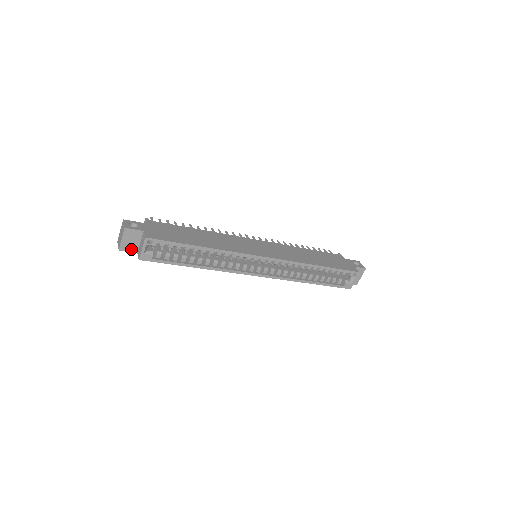
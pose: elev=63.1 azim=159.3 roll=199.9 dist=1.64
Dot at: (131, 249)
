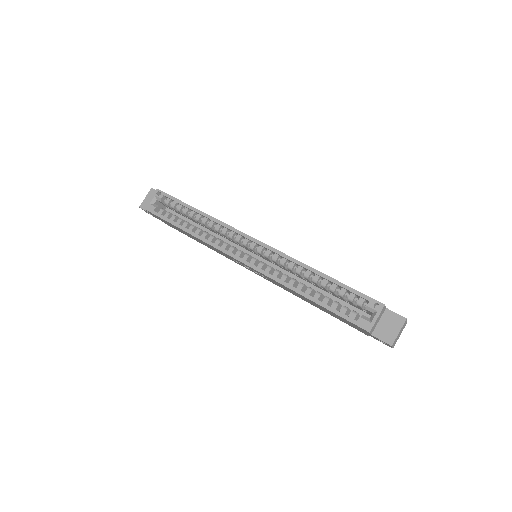
Dot at: occluded
